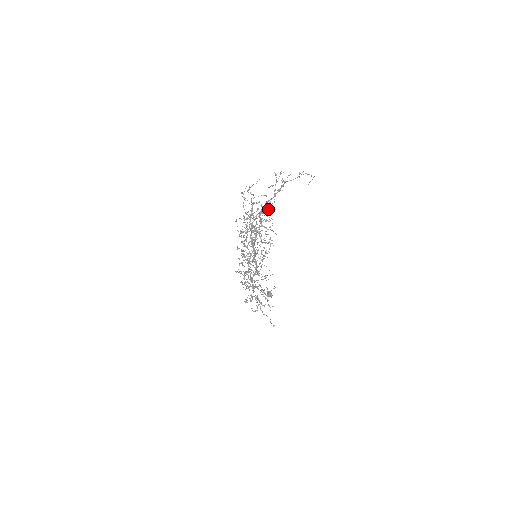
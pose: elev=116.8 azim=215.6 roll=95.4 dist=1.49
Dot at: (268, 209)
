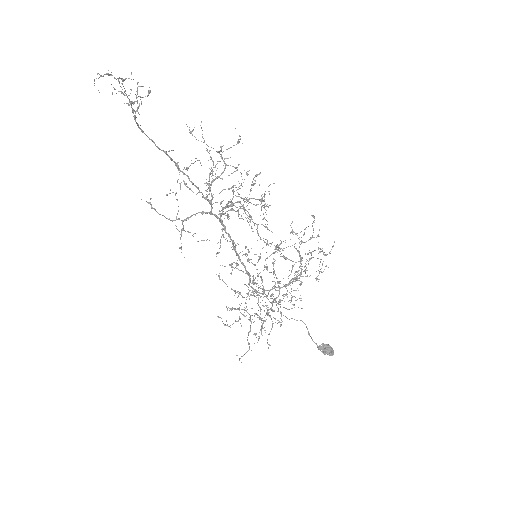
Dot at: occluded
